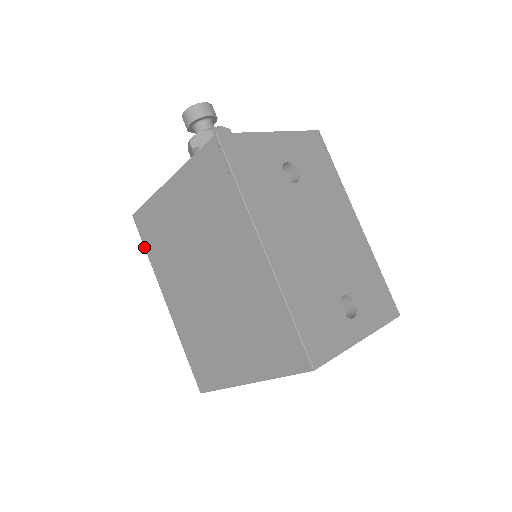
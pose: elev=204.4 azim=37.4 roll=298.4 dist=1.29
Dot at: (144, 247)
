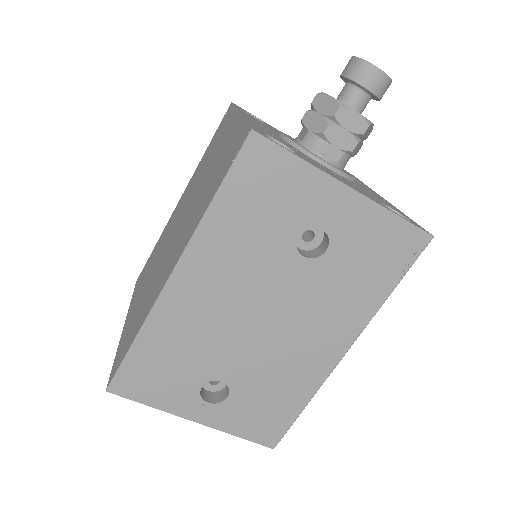
Dot at: (212, 139)
